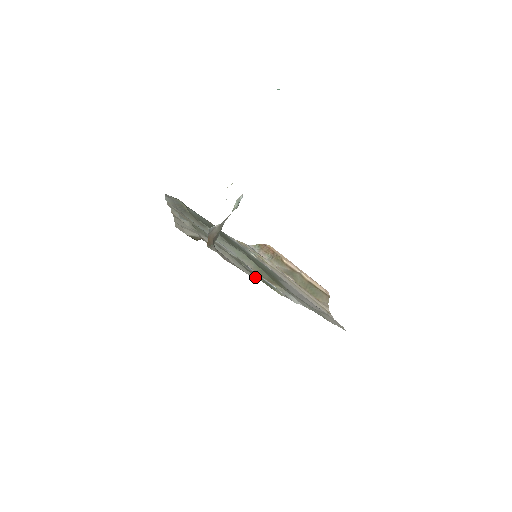
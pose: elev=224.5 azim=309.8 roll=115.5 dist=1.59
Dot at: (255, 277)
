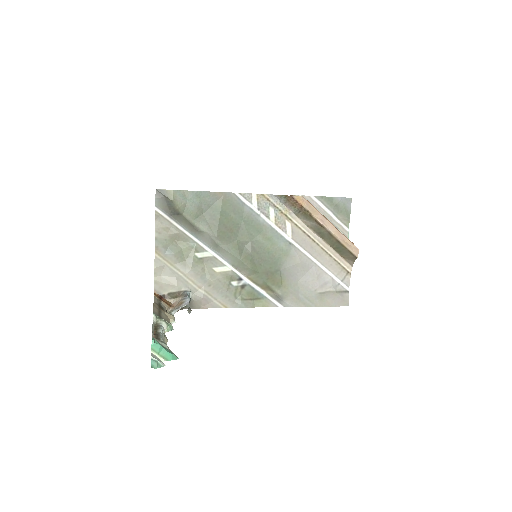
Dot at: (237, 306)
